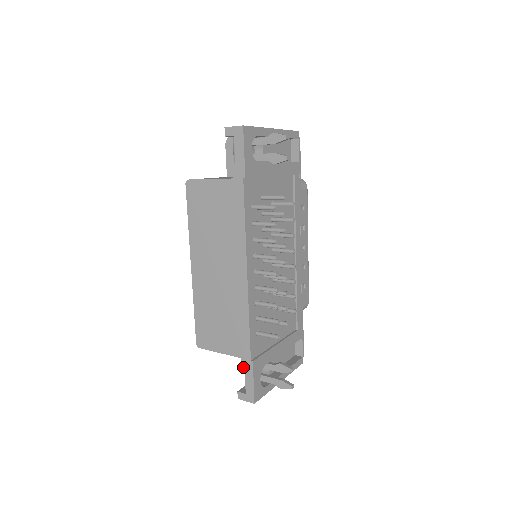
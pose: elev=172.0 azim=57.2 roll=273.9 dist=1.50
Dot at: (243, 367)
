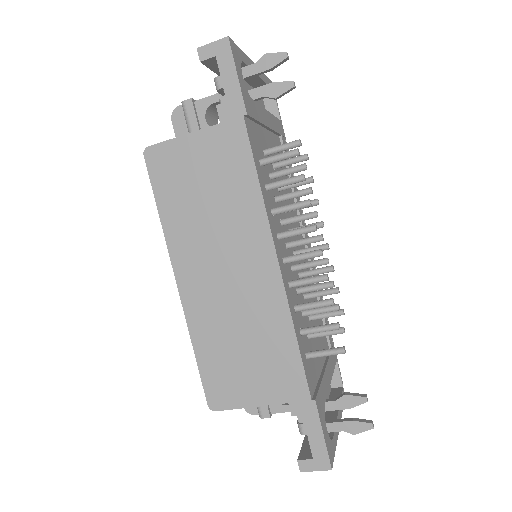
Dot at: (300, 416)
